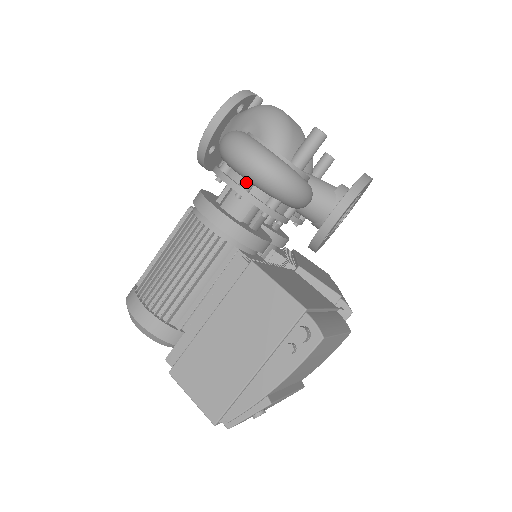
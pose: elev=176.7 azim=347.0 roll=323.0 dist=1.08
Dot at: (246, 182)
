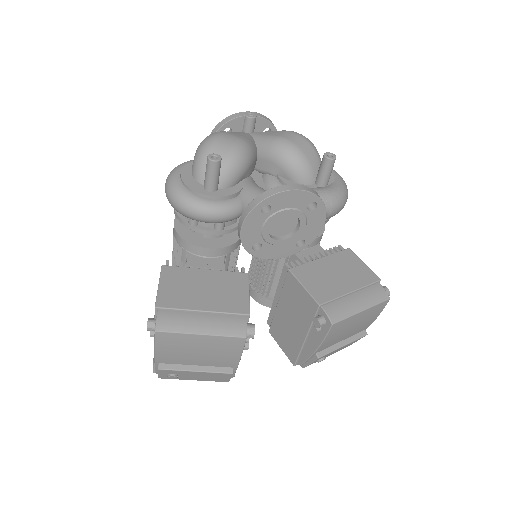
Dot at: occluded
